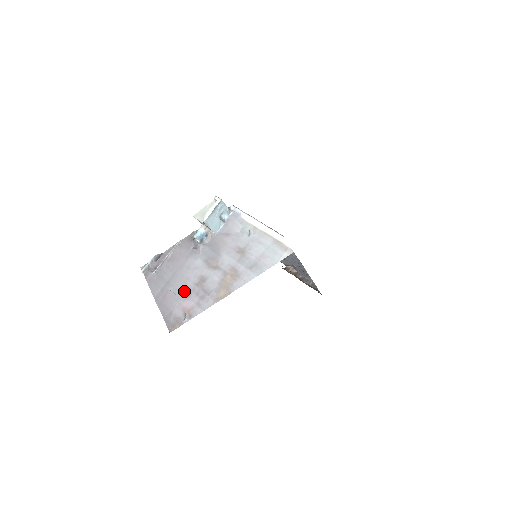
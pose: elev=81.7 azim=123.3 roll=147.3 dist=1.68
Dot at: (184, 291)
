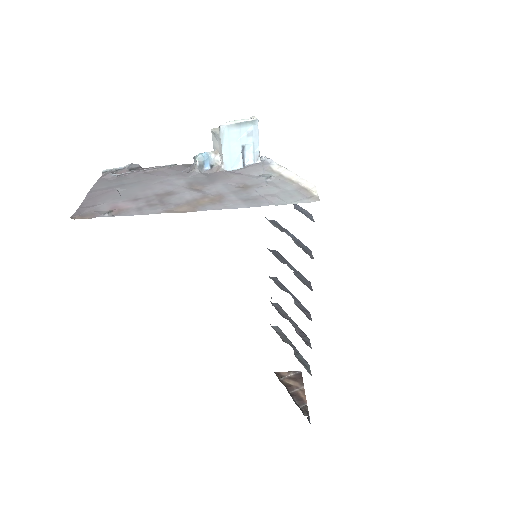
Dot at: (134, 195)
